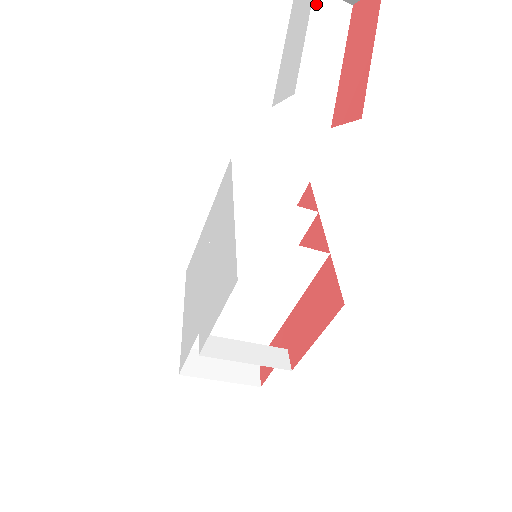
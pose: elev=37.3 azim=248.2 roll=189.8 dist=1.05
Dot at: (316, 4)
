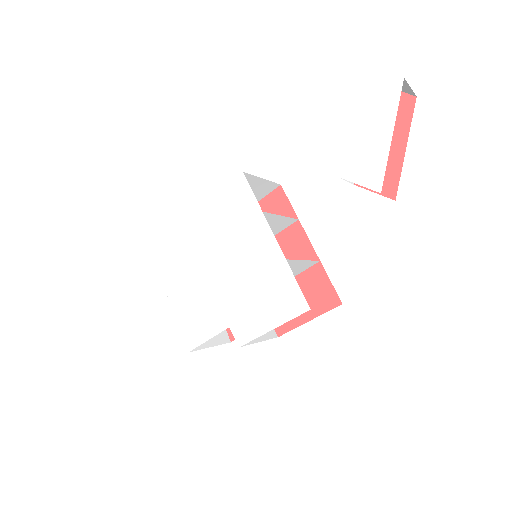
Dot at: occluded
